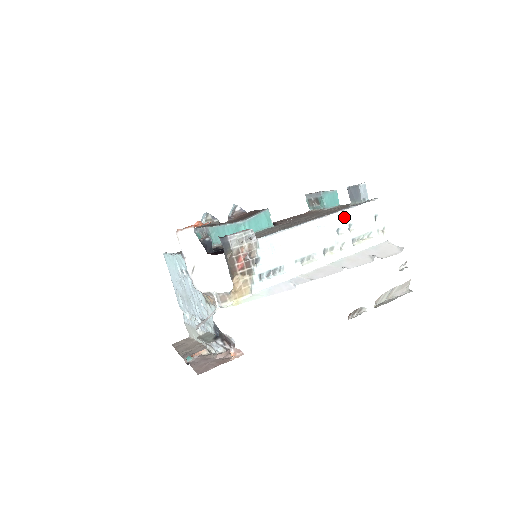
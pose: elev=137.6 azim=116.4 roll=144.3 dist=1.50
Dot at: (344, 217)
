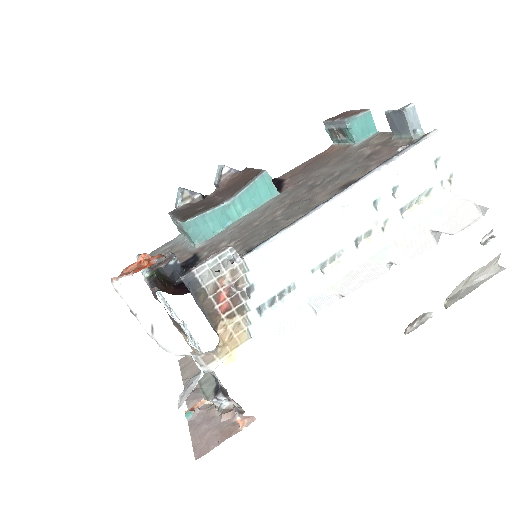
Dot at: (383, 179)
